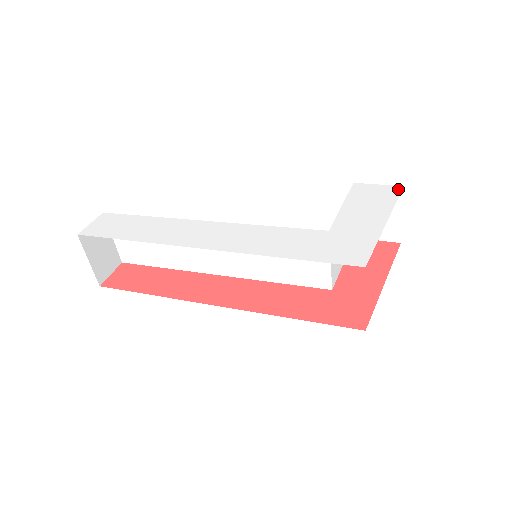
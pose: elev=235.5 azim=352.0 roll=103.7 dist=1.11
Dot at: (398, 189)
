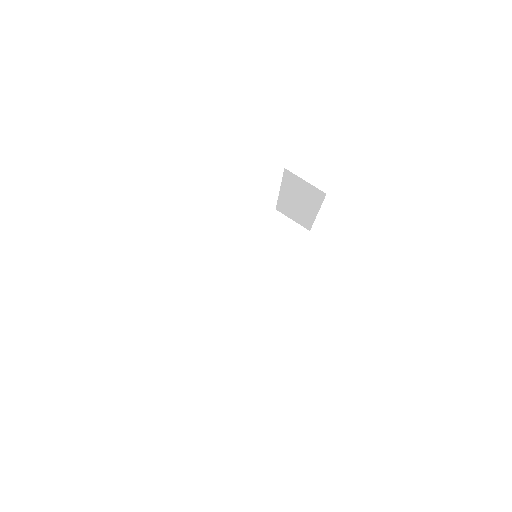
Dot at: occluded
